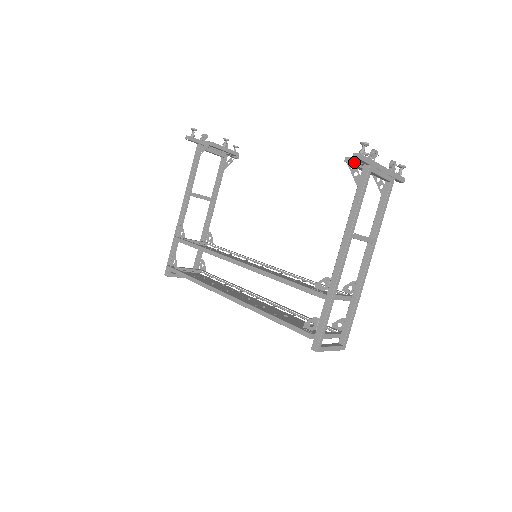
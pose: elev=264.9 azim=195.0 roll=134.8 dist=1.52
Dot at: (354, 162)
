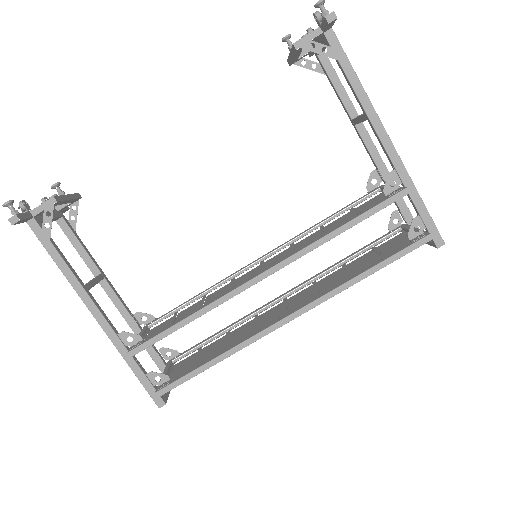
Dot at: (310, 40)
